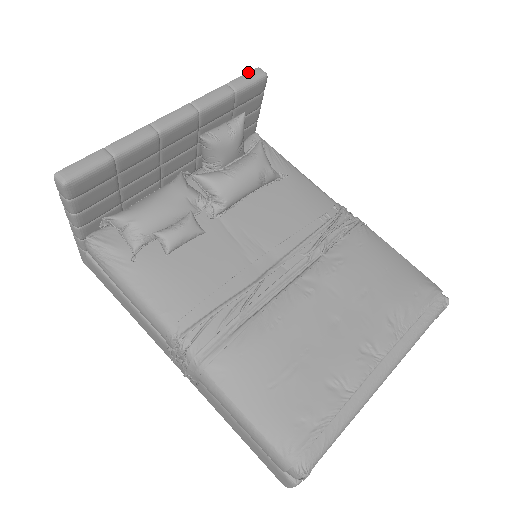
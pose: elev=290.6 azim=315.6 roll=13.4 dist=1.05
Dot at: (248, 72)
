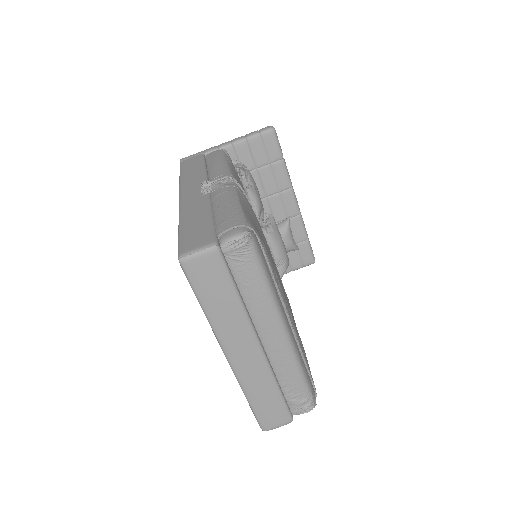
Dot at: occluded
